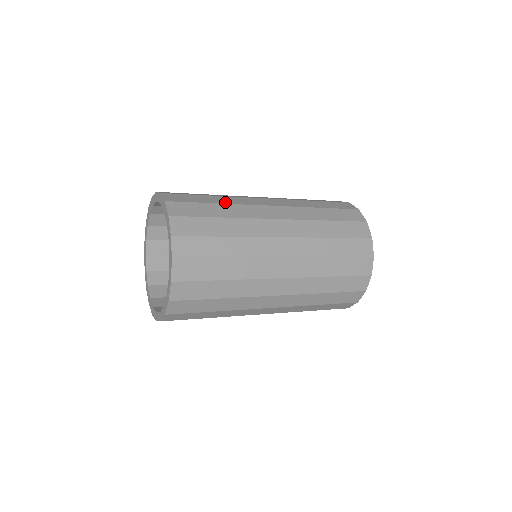
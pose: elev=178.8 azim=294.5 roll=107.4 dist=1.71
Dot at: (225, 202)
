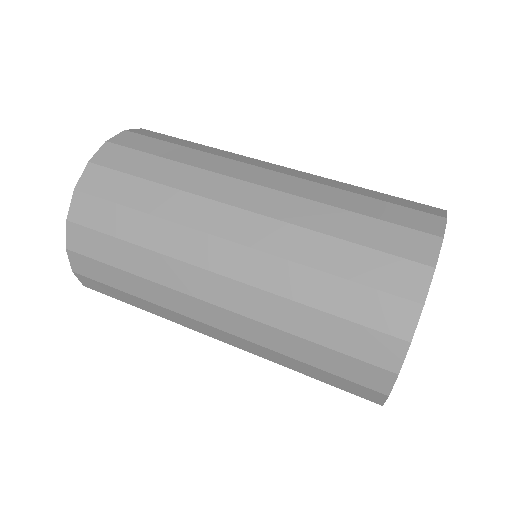
Dot at: (145, 297)
